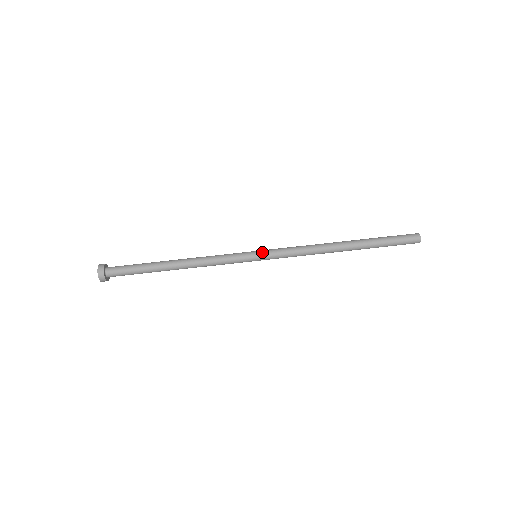
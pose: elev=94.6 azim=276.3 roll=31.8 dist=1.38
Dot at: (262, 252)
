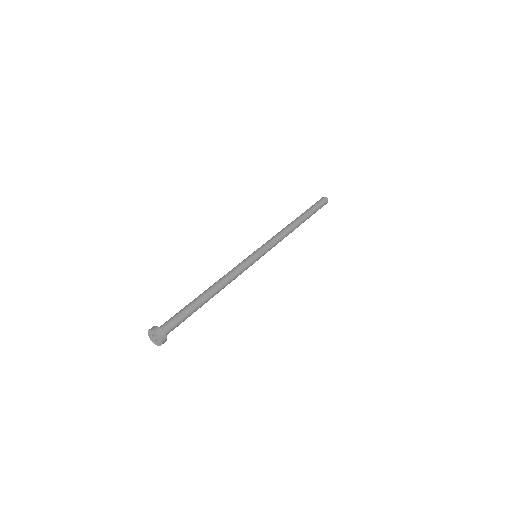
Dot at: (258, 249)
